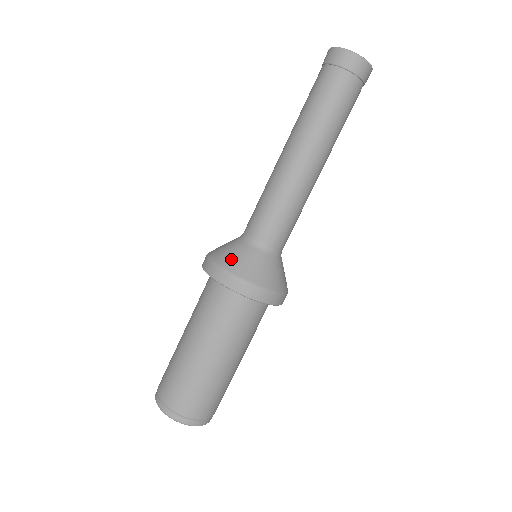
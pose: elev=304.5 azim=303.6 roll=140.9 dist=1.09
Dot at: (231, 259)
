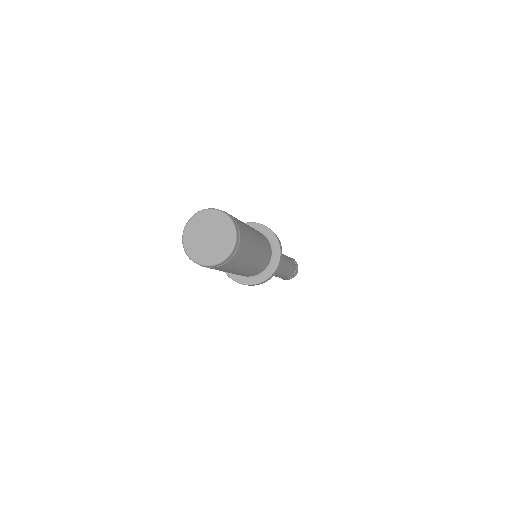
Dot at: occluded
